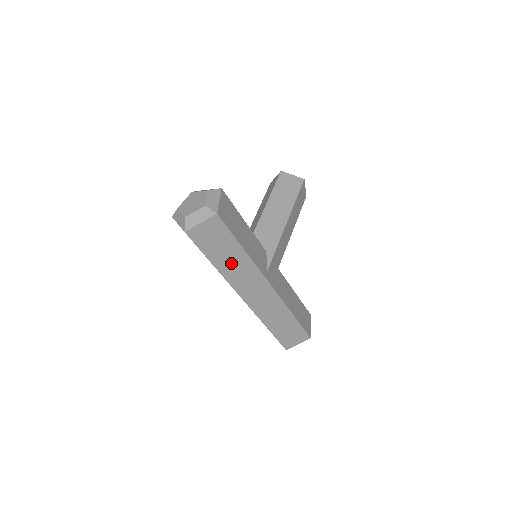
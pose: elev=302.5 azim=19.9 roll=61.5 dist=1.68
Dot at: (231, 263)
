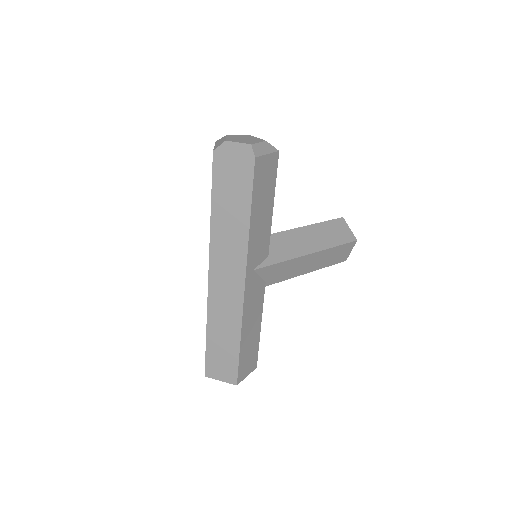
Dot at: (228, 225)
